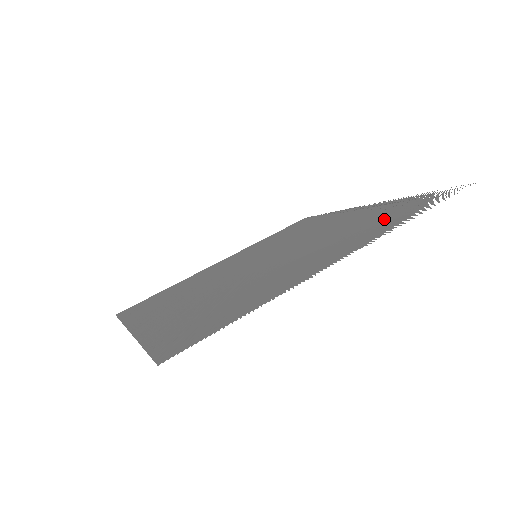
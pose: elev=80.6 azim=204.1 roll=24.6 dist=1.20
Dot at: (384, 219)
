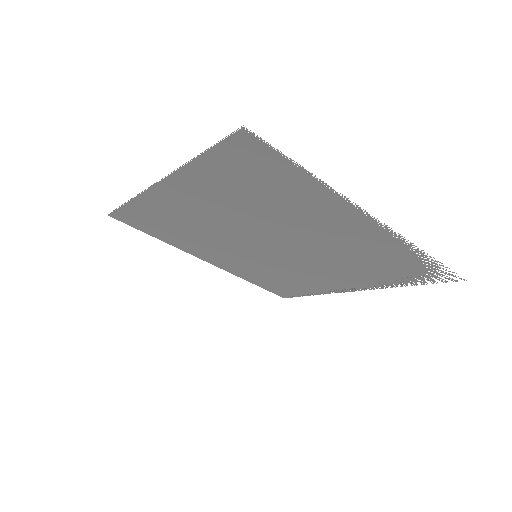
Dot at: (390, 261)
